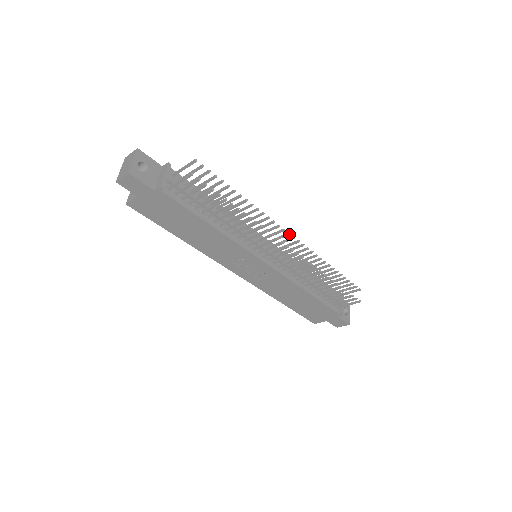
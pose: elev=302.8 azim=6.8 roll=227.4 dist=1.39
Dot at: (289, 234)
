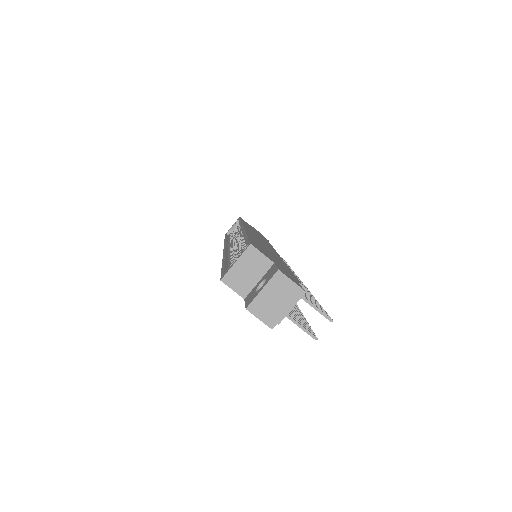
Dot at: occluded
